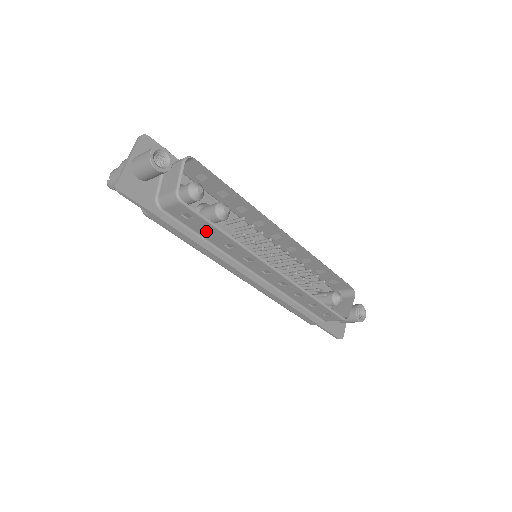
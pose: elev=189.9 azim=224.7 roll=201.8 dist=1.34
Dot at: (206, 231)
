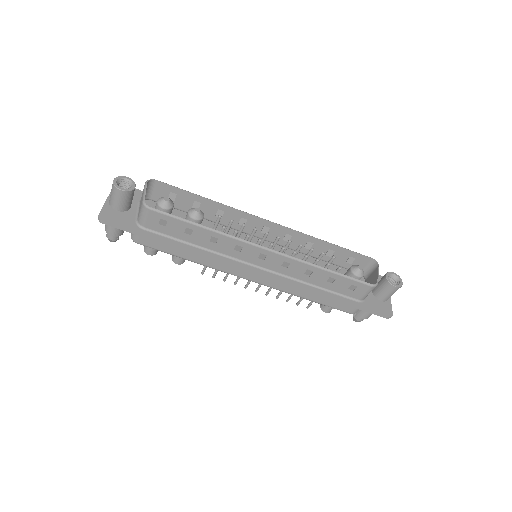
Dot at: (187, 234)
